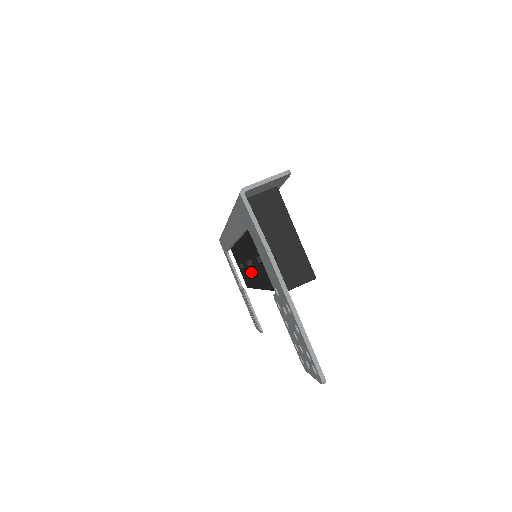
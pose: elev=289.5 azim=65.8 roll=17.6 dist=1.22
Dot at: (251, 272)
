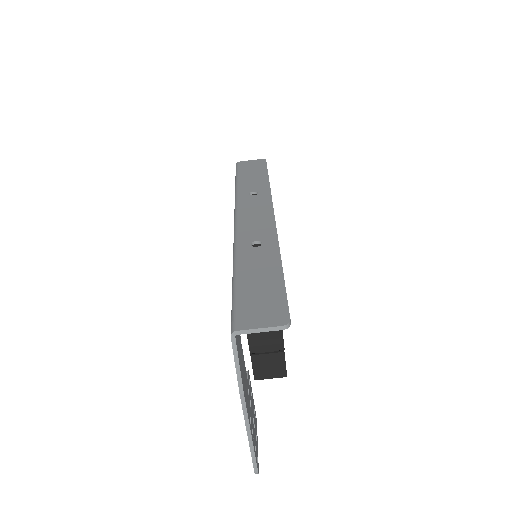
Dot at: occluded
